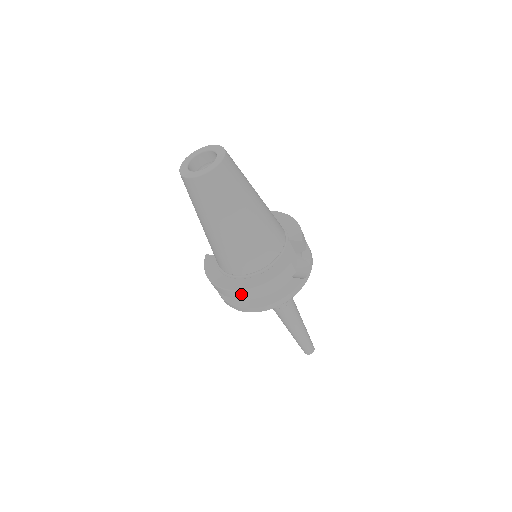
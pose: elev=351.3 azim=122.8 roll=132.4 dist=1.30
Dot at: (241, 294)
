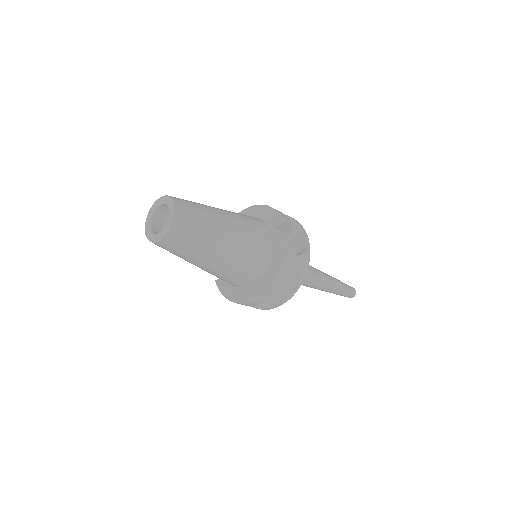
Dot at: (264, 298)
